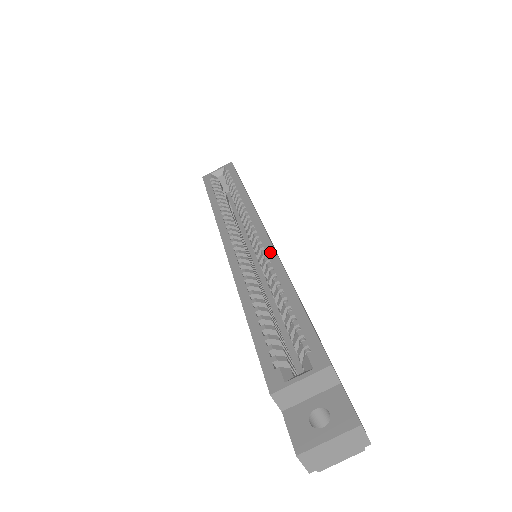
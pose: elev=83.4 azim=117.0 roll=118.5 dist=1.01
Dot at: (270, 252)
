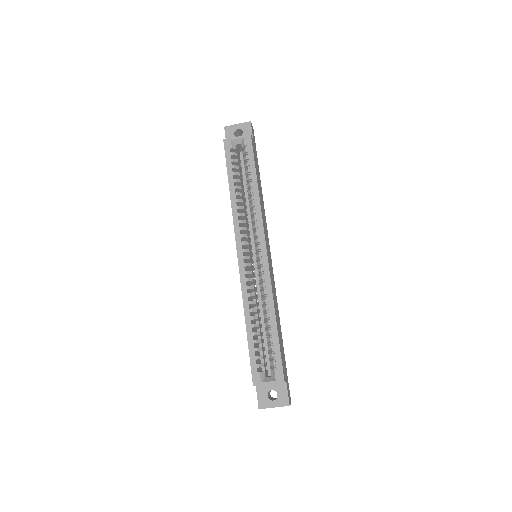
Dot at: (267, 280)
